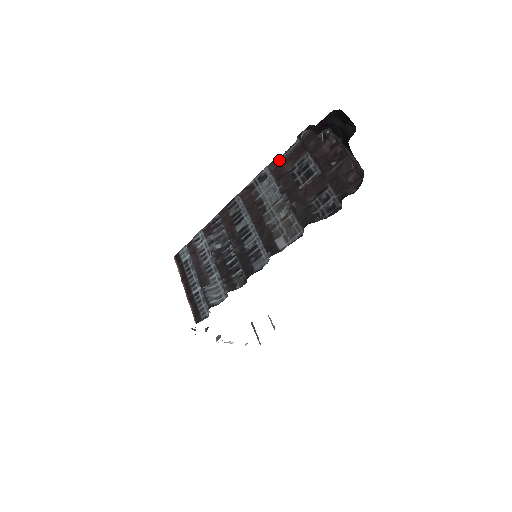
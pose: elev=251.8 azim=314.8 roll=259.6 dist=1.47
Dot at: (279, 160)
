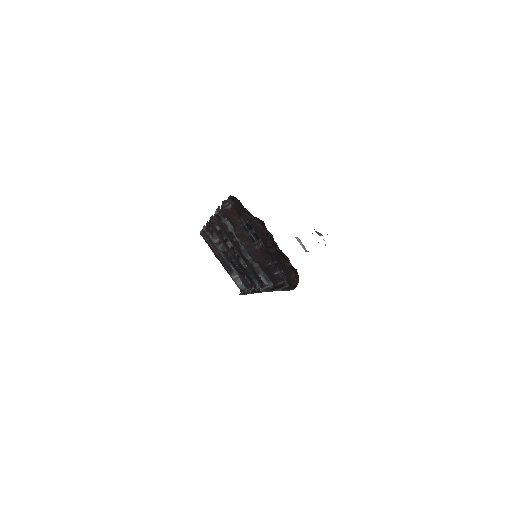
Dot at: (226, 208)
